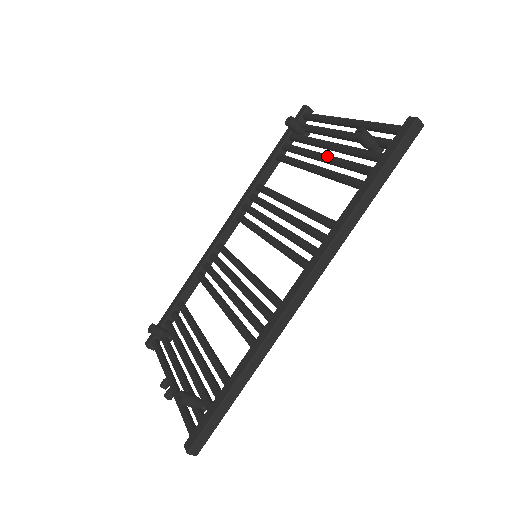
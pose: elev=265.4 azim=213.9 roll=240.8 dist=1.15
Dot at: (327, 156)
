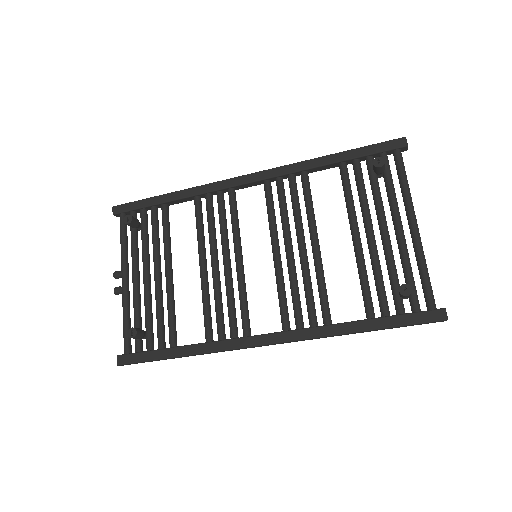
Dot at: (373, 244)
